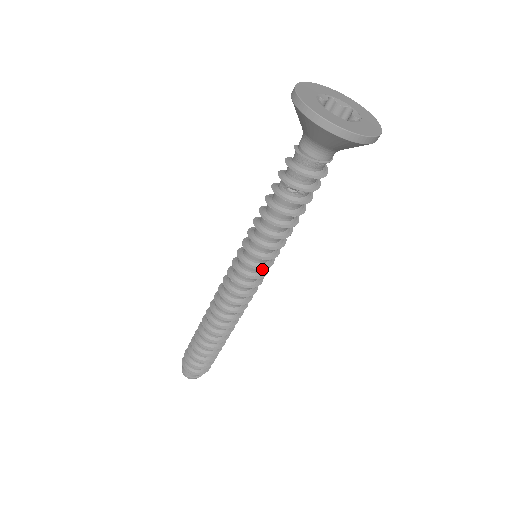
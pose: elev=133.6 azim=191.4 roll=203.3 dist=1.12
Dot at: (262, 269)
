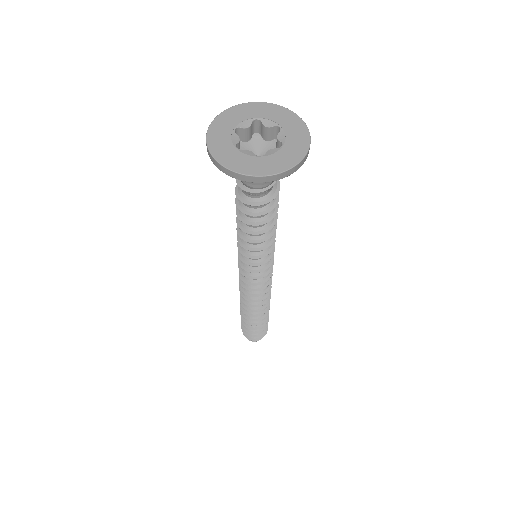
Dot at: occluded
